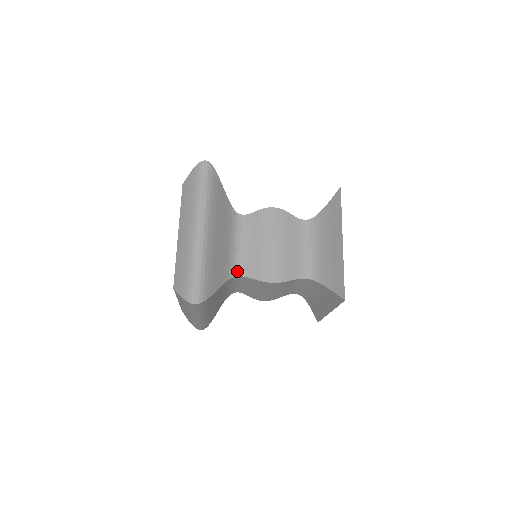
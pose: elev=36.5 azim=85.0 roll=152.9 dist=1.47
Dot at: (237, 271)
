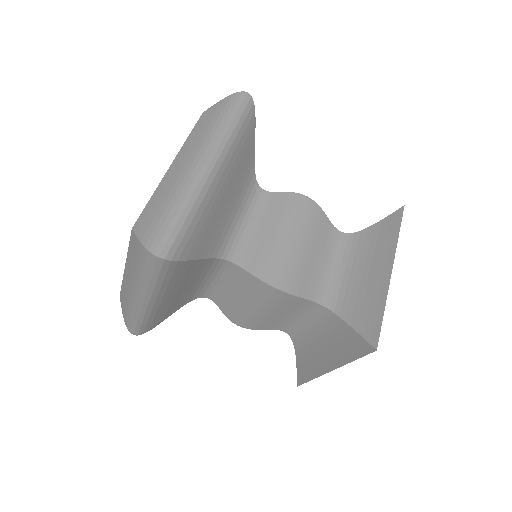
Dot at: (230, 254)
